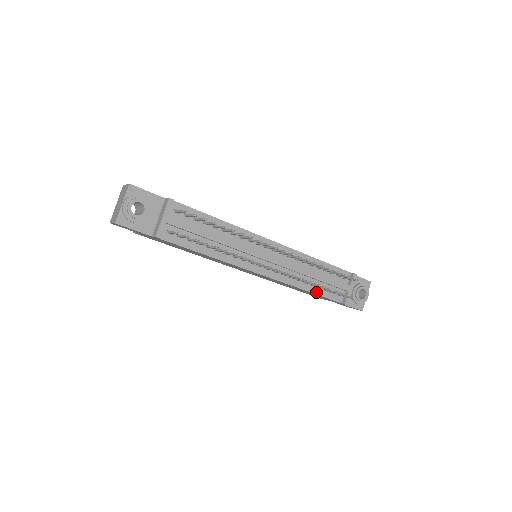
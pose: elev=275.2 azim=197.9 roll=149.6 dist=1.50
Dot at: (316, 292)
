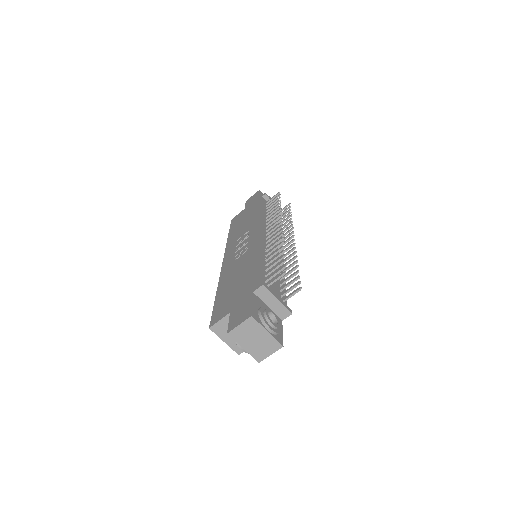
Dot at: occluded
